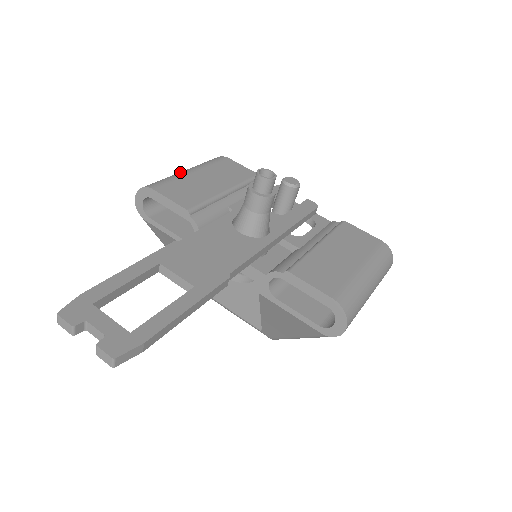
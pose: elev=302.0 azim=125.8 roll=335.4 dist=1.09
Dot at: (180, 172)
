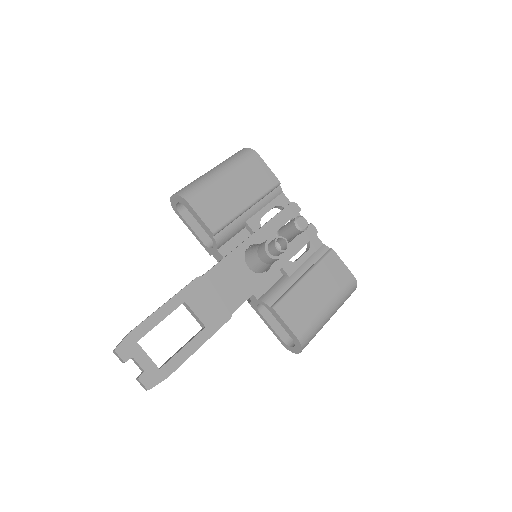
Dot at: (214, 175)
